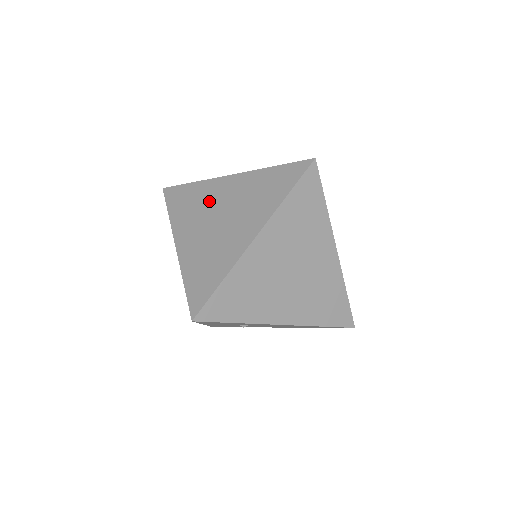
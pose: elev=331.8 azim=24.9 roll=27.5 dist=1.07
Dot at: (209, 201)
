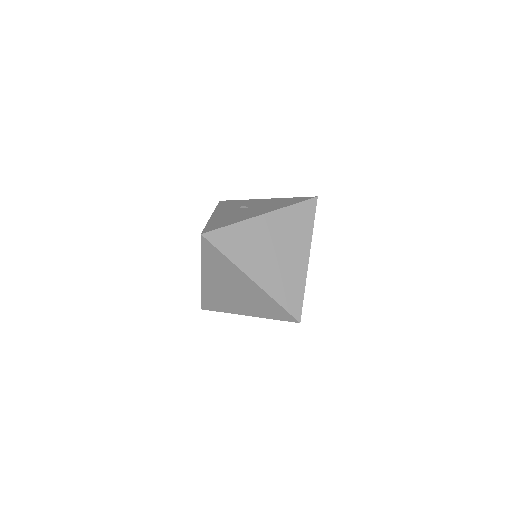
Dot at: (258, 239)
